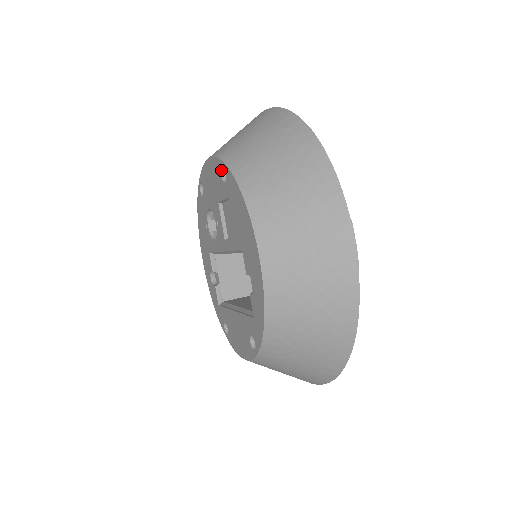
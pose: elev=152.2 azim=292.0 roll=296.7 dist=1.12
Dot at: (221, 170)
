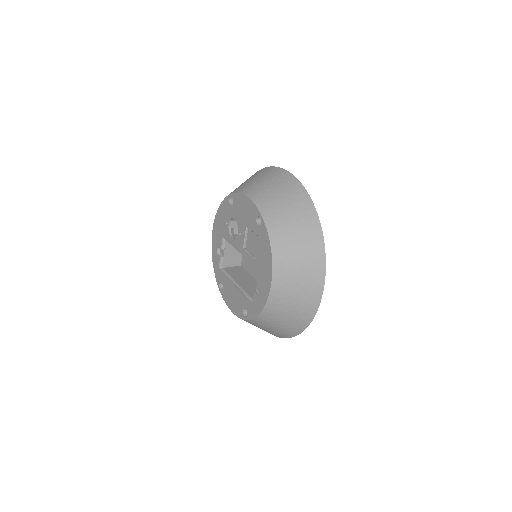
Dot at: (257, 217)
